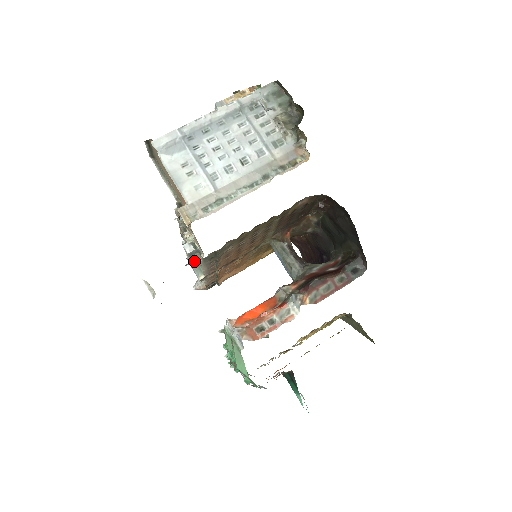
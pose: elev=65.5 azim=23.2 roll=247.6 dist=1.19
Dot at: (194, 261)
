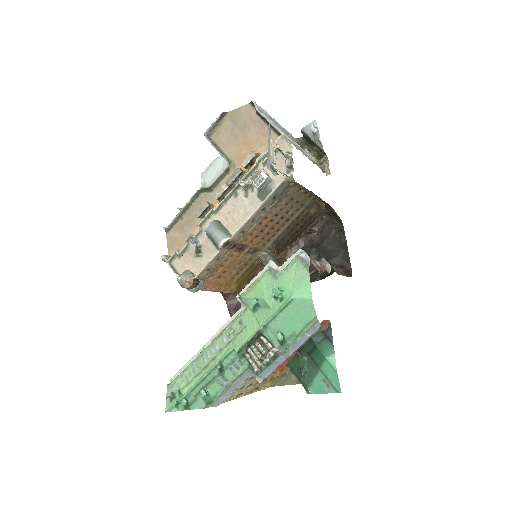
Dot at: (219, 225)
